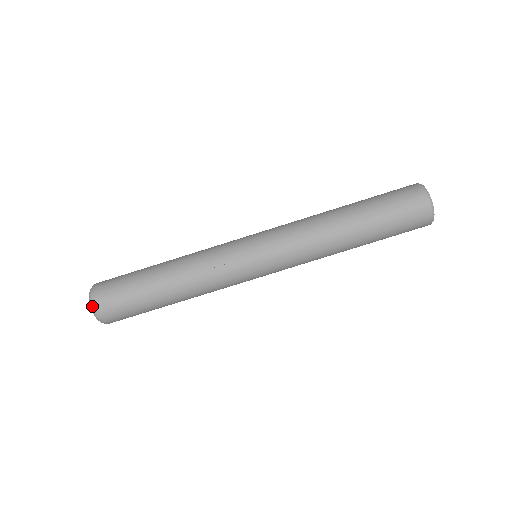
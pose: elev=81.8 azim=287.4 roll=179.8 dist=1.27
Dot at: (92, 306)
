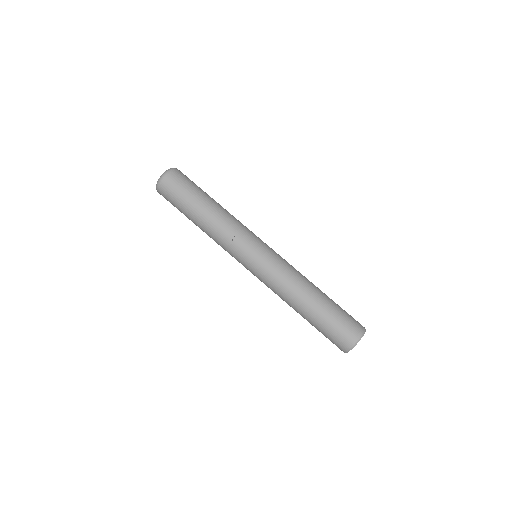
Dot at: (164, 175)
